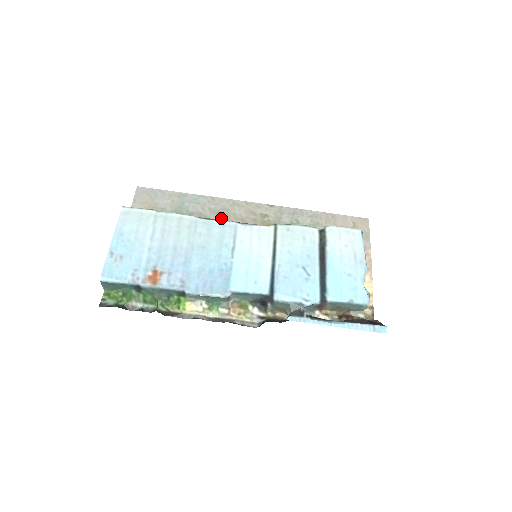
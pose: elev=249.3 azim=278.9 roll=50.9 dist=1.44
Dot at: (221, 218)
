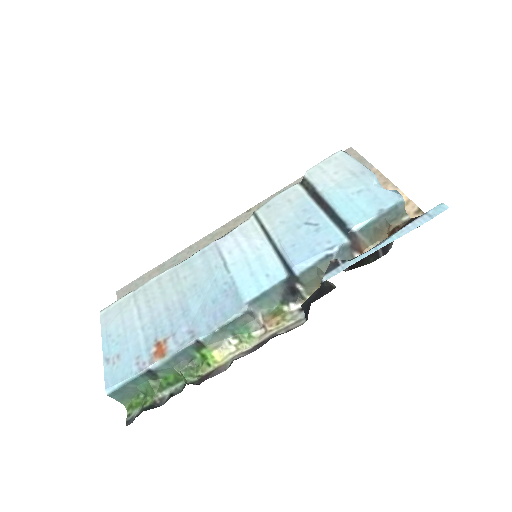
Dot at: occluded
